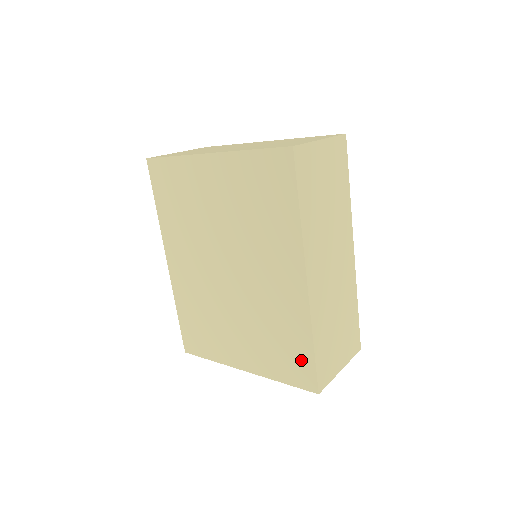
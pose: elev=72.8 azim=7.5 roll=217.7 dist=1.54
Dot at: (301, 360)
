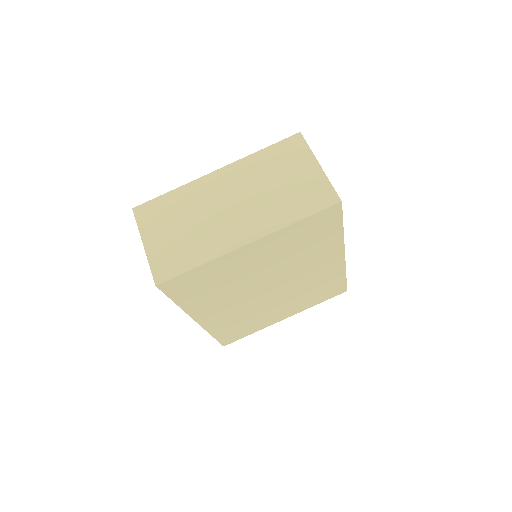
Dot at: (336, 287)
